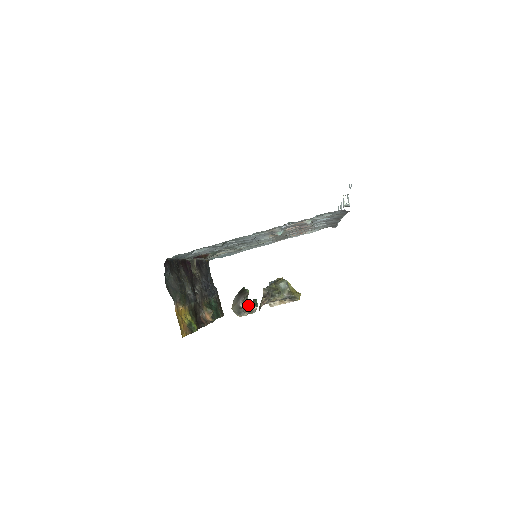
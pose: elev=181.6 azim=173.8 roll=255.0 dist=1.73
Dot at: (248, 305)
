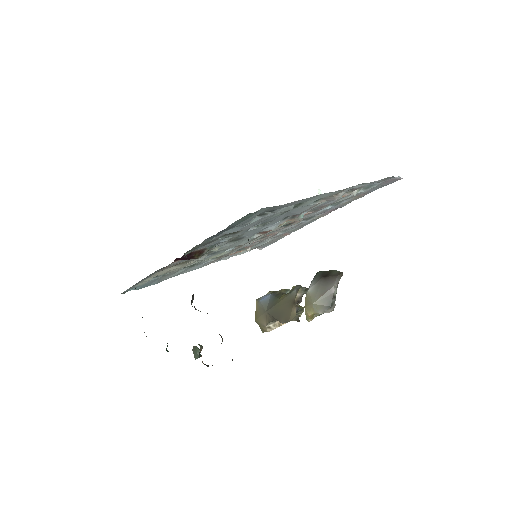
Dot at: occluded
